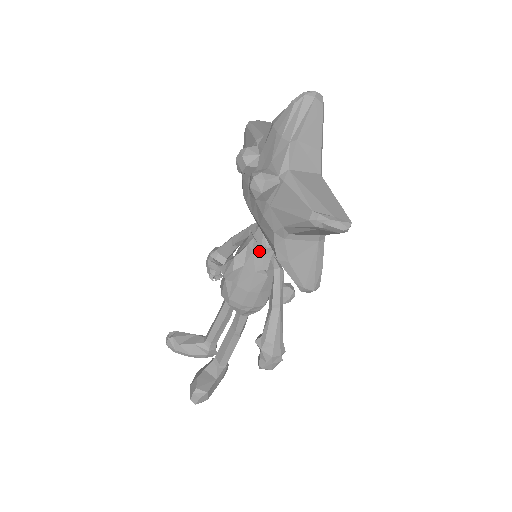
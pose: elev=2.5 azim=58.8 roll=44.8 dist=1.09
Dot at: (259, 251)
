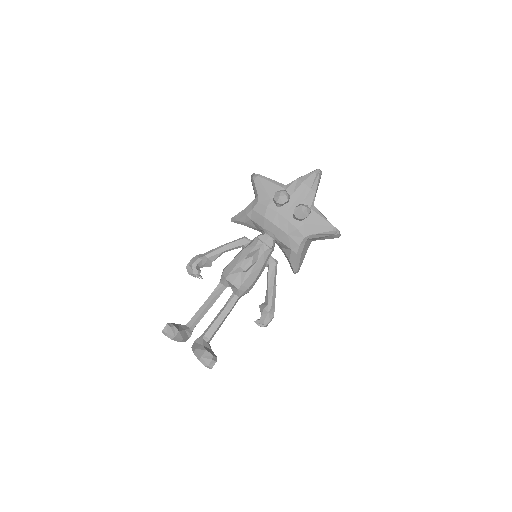
Dot at: (268, 252)
